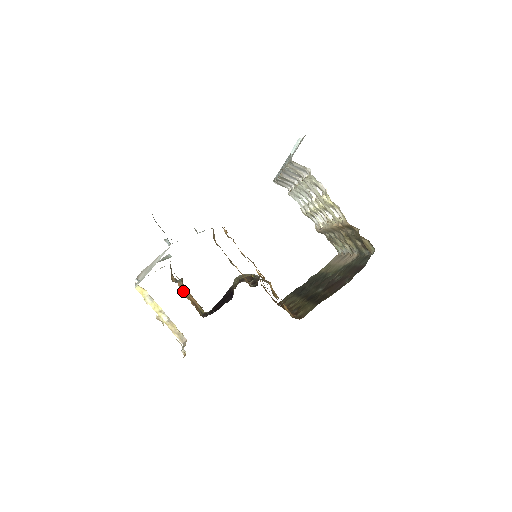
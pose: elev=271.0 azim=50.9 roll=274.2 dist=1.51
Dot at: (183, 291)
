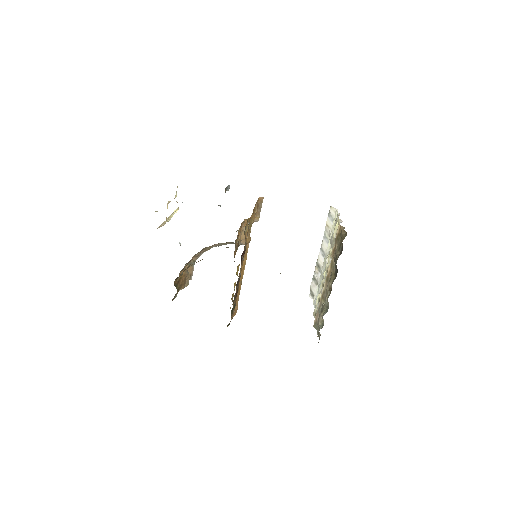
Dot at: (183, 273)
